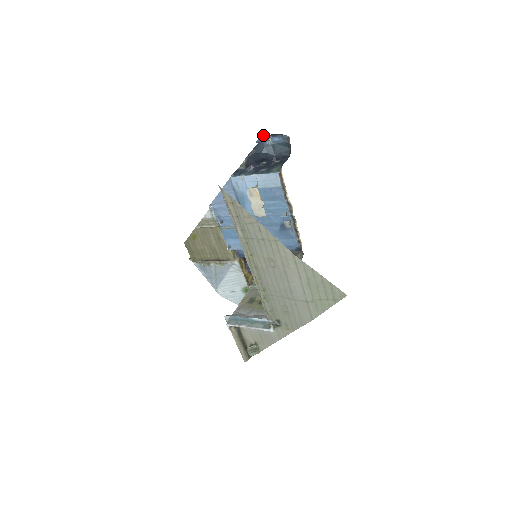
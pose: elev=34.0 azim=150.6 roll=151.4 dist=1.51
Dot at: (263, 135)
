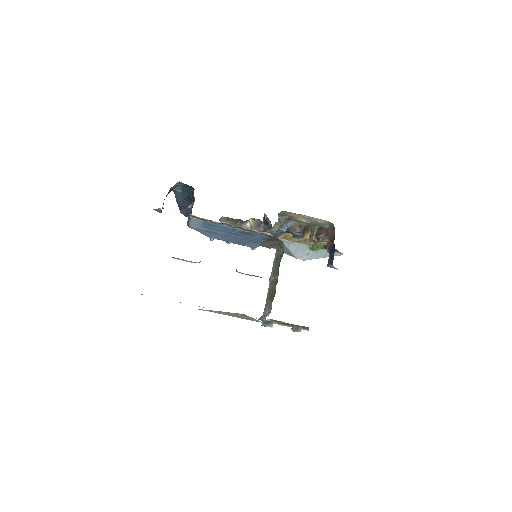
Dot at: (155, 210)
